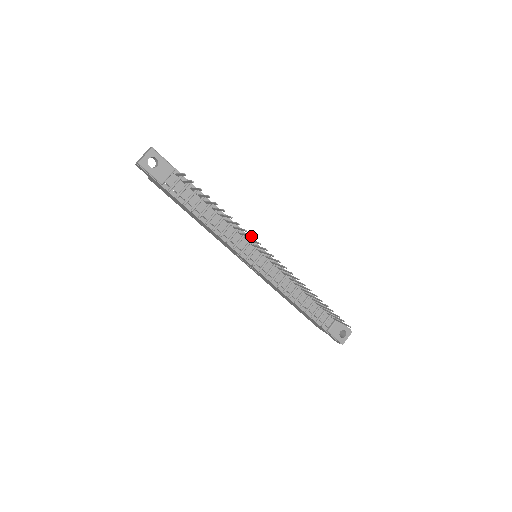
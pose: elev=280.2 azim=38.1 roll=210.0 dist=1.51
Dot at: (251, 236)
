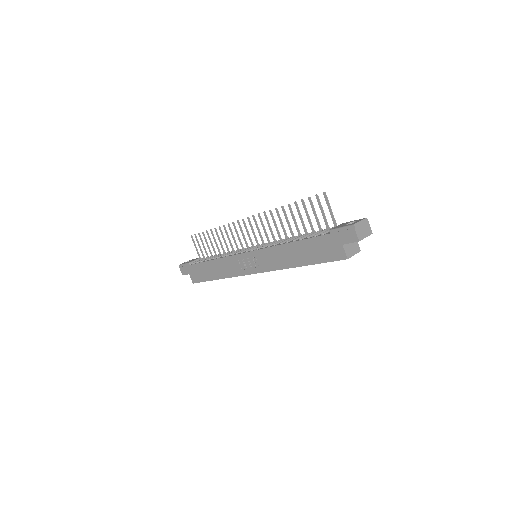
Dot at: occluded
